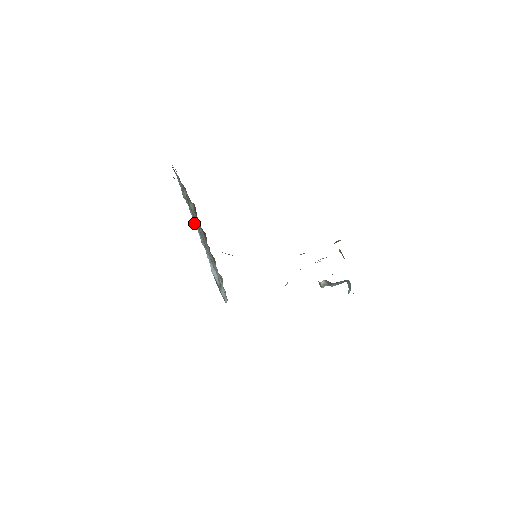
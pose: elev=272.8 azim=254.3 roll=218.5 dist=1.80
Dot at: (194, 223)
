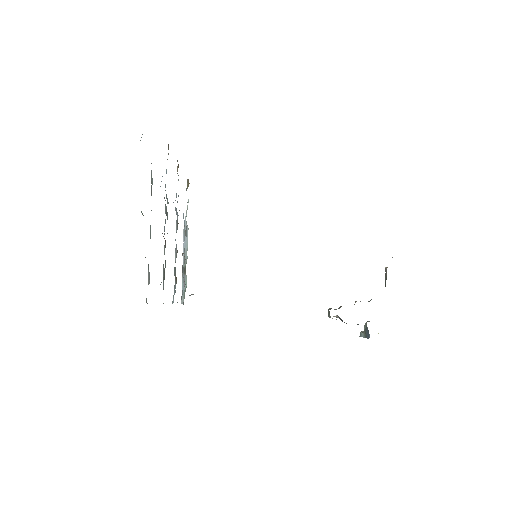
Dot at: (166, 198)
